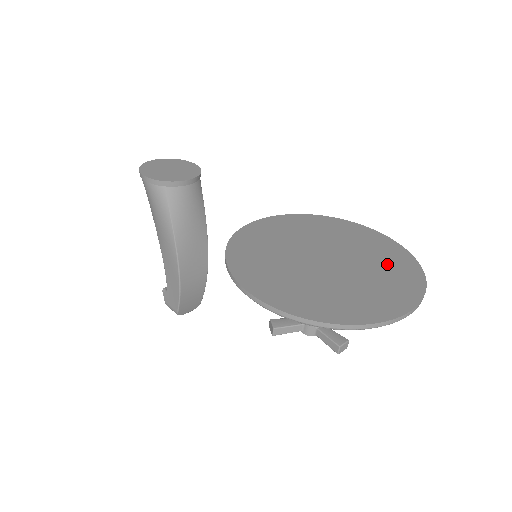
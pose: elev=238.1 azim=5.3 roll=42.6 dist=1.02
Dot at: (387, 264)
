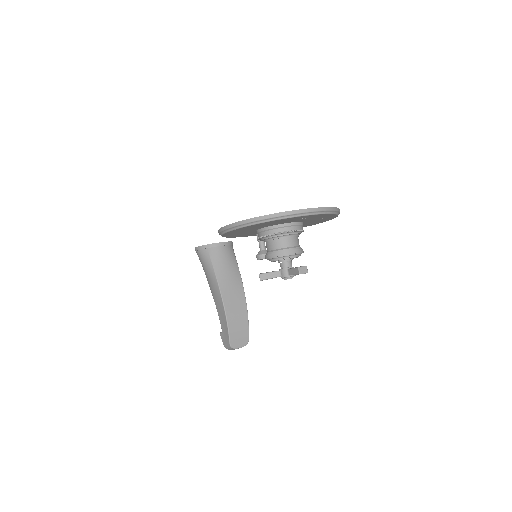
Dot at: occluded
